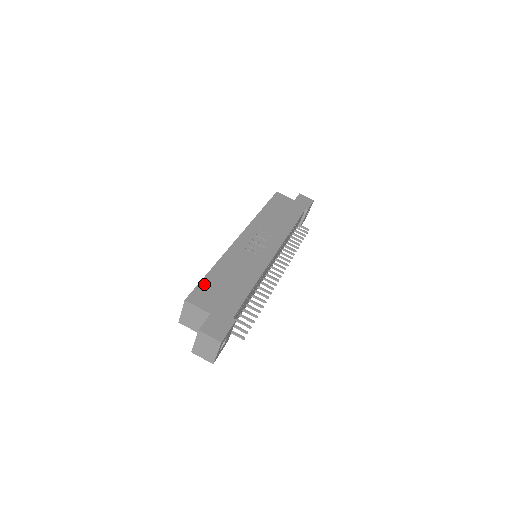
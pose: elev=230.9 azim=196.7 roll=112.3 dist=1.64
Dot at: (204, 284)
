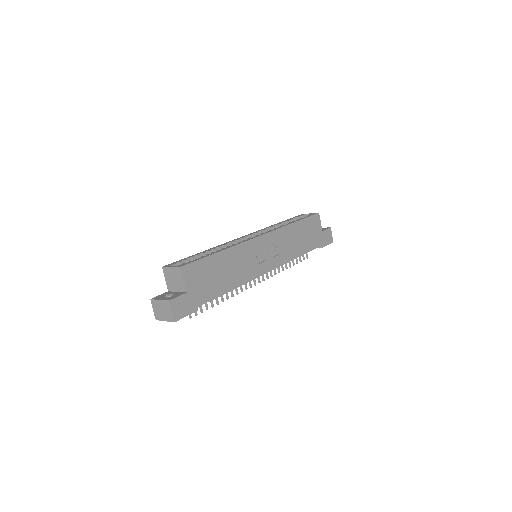
Dot at: (204, 262)
